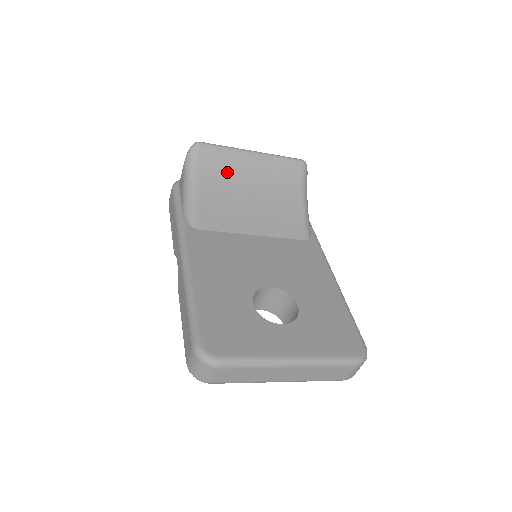
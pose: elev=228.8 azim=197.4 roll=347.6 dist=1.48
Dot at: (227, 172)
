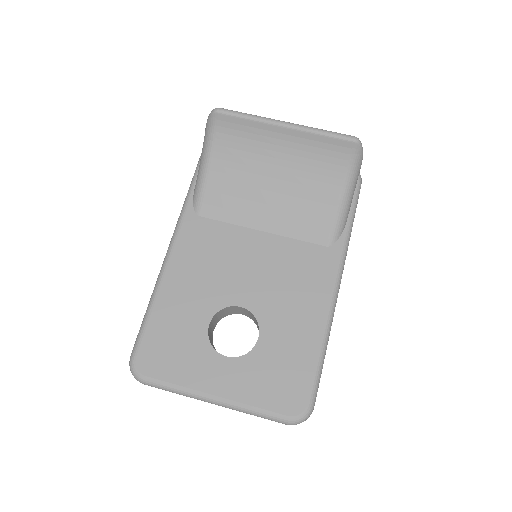
Dot at: (248, 148)
